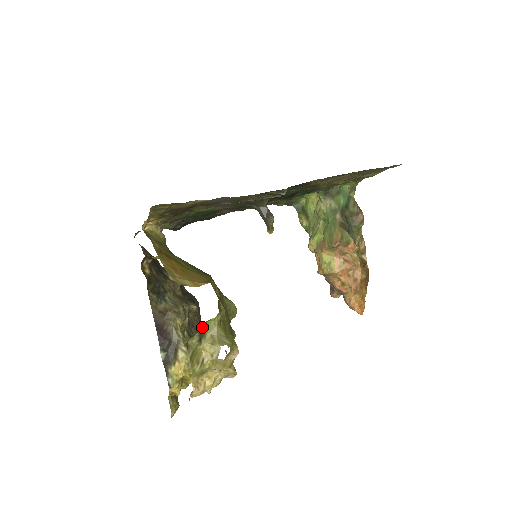
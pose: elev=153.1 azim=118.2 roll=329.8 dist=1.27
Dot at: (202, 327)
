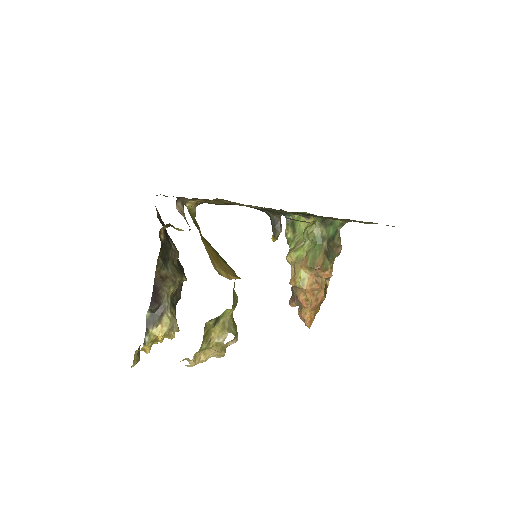
Dot at: occluded
